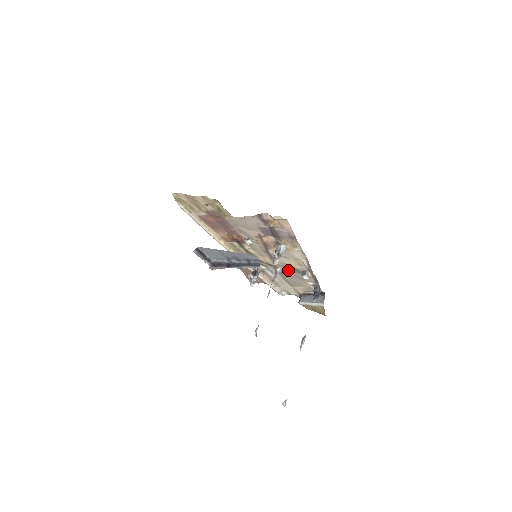
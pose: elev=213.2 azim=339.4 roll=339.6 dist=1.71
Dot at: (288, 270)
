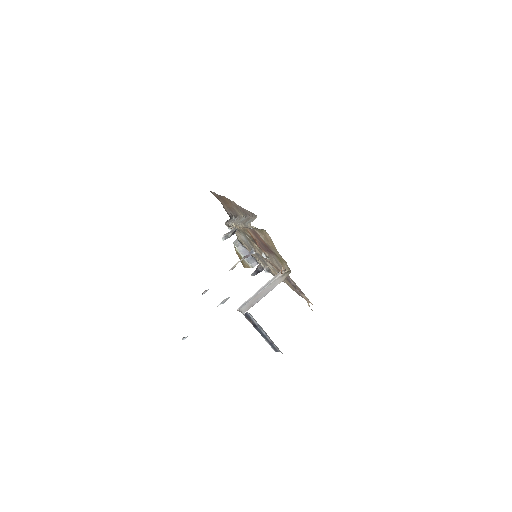
Dot at: occluded
